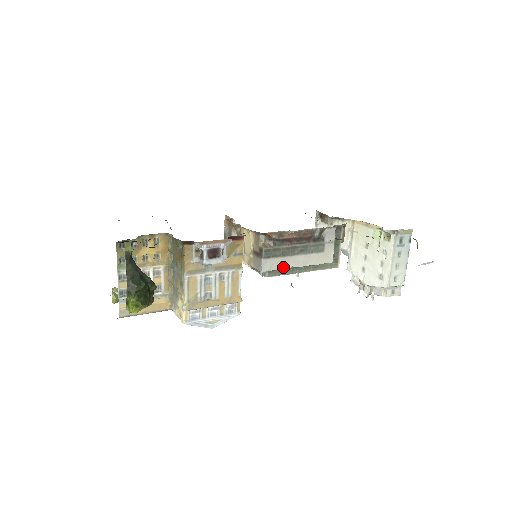
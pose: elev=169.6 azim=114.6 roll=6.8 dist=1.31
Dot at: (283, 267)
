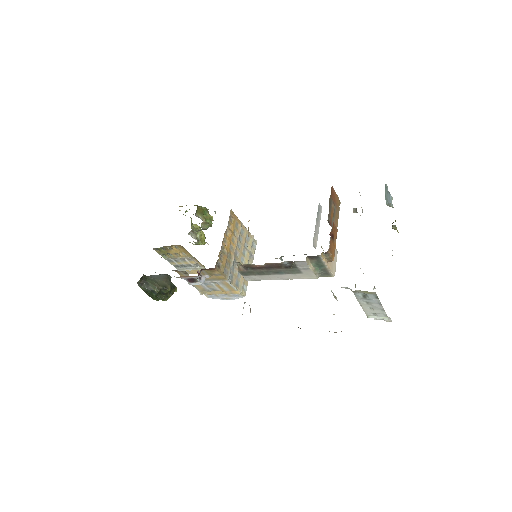
Dot at: (265, 279)
